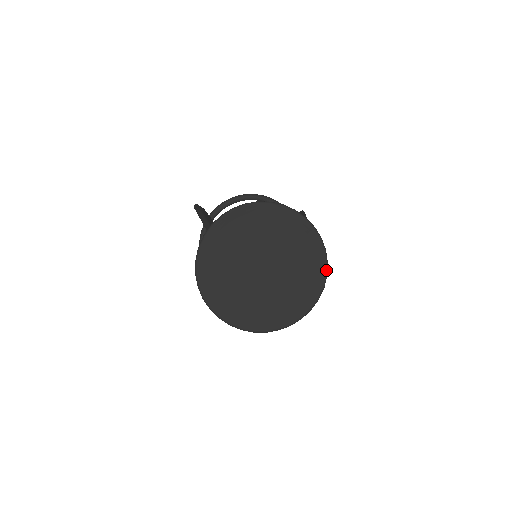
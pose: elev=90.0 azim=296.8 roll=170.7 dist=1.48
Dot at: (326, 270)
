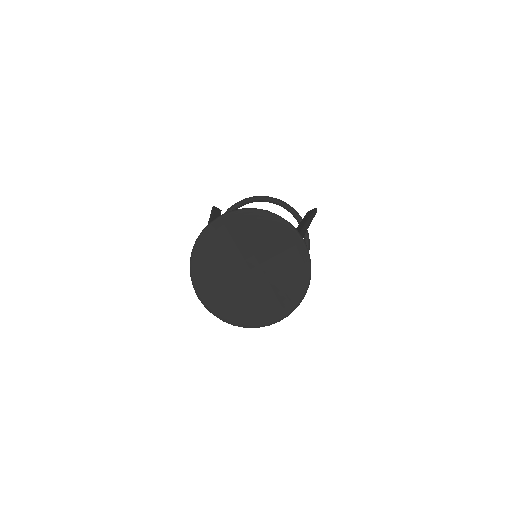
Dot at: (310, 270)
